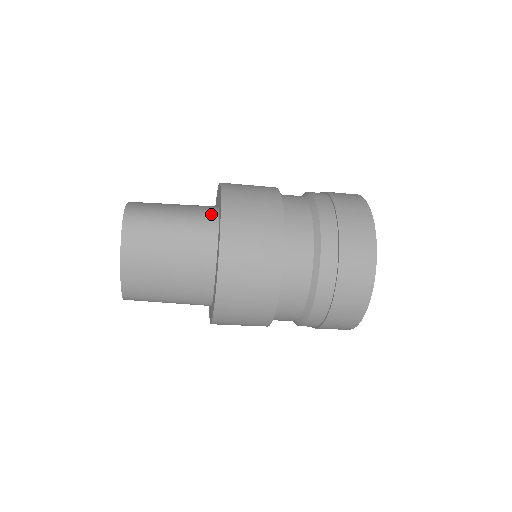
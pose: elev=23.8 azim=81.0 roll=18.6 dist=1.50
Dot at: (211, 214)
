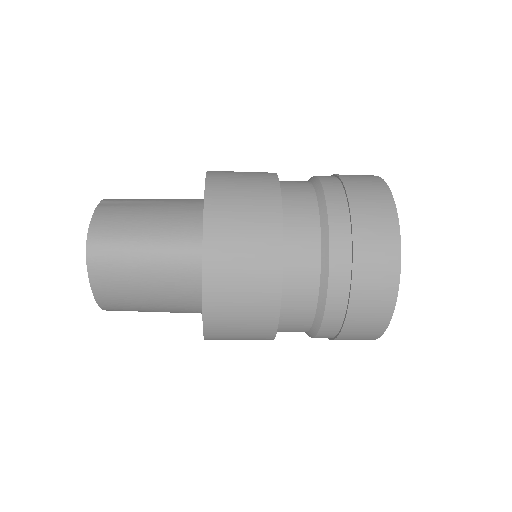
Dot at: (194, 239)
